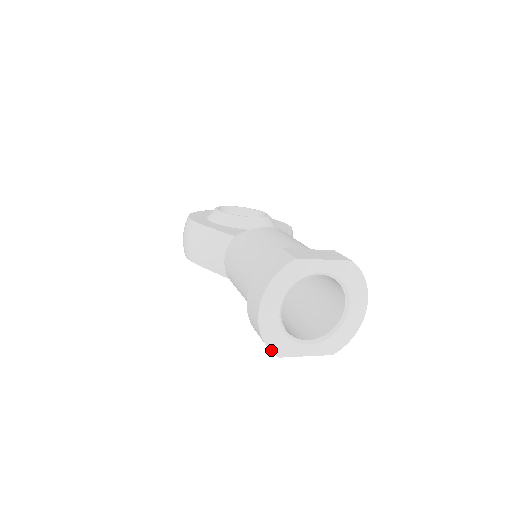
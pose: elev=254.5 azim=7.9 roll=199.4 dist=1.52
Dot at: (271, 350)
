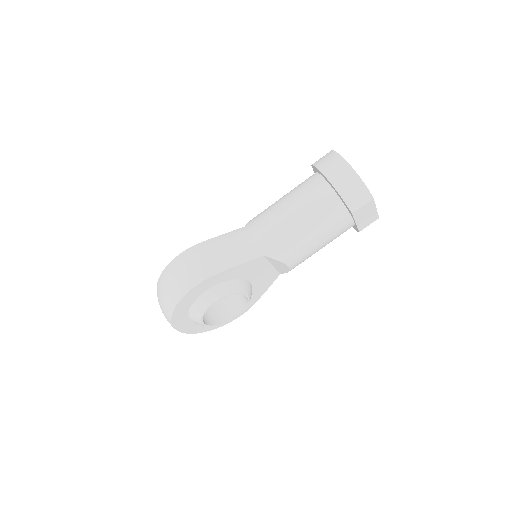
Dot at: occluded
